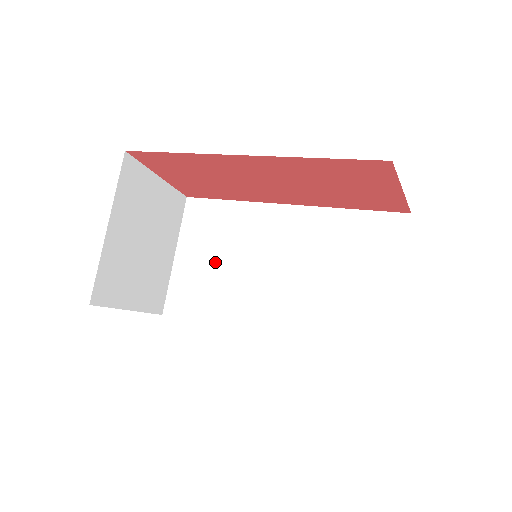
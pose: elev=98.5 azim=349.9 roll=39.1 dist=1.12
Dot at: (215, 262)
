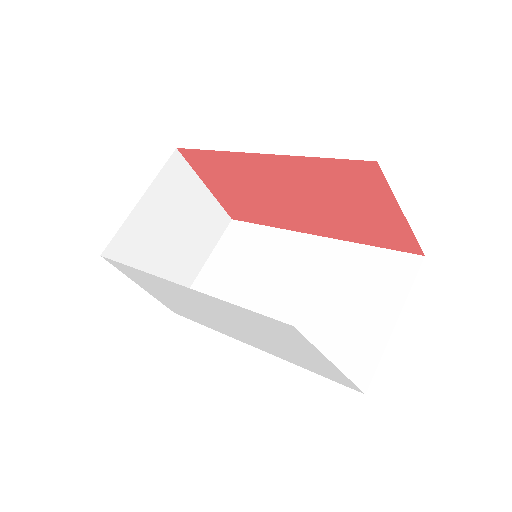
Dot at: (234, 275)
